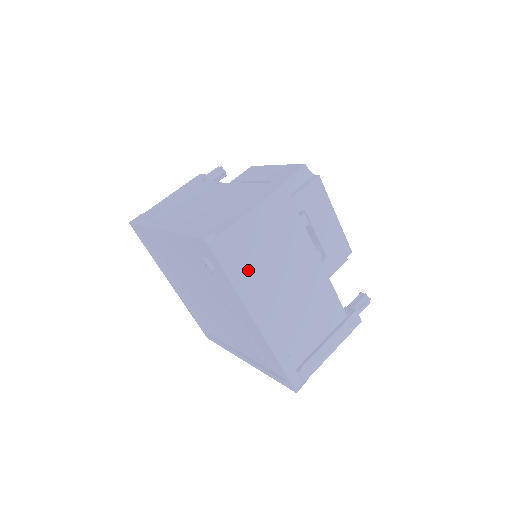
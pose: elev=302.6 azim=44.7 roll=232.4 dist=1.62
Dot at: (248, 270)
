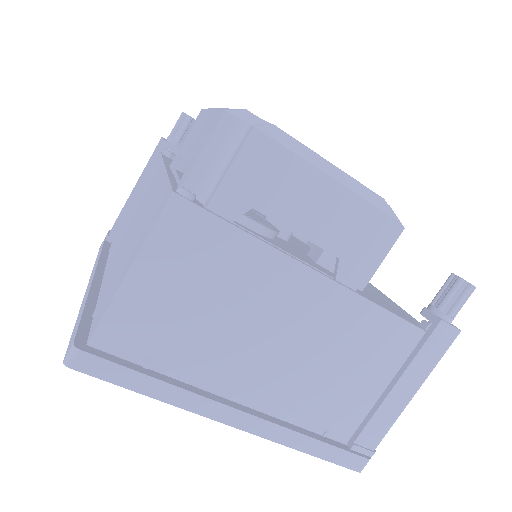
Dot at: (179, 358)
